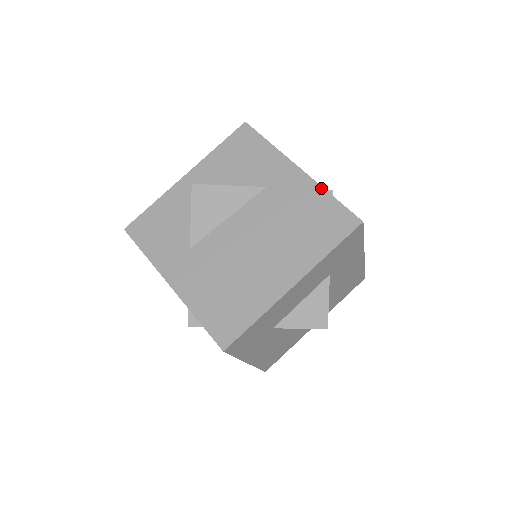
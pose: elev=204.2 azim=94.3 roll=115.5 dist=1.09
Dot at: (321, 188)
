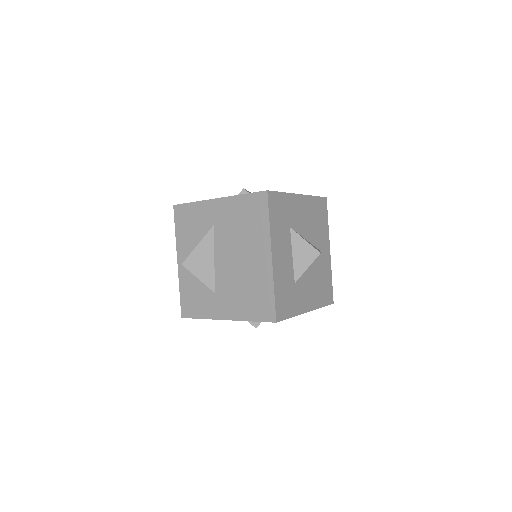
Dot at: (235, 197)
